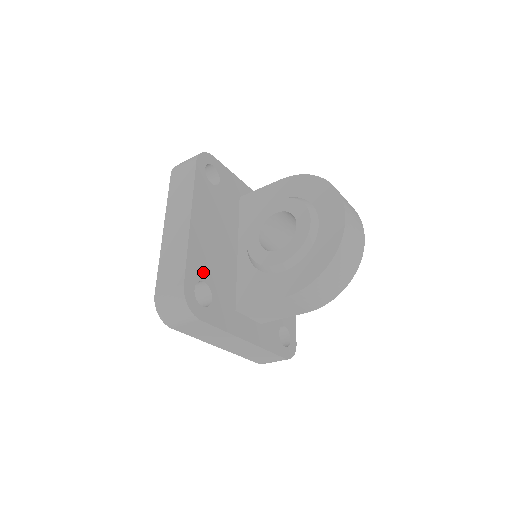
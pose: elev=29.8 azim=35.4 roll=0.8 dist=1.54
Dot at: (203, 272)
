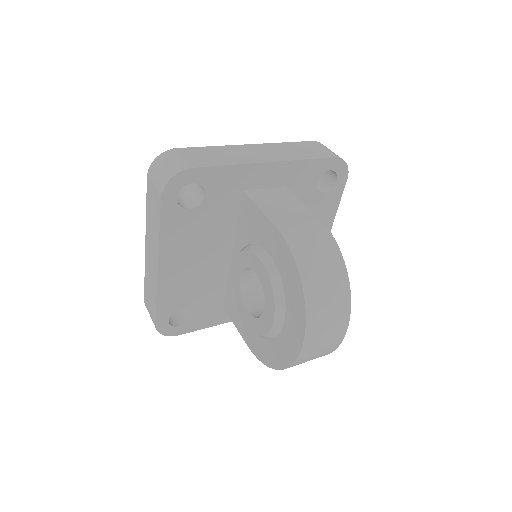
Dot at: (179, 302)
